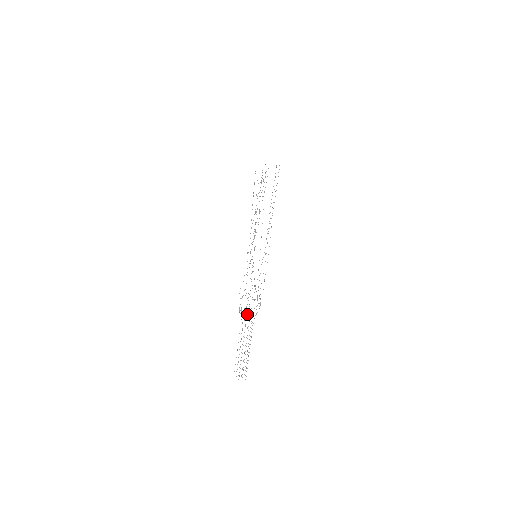
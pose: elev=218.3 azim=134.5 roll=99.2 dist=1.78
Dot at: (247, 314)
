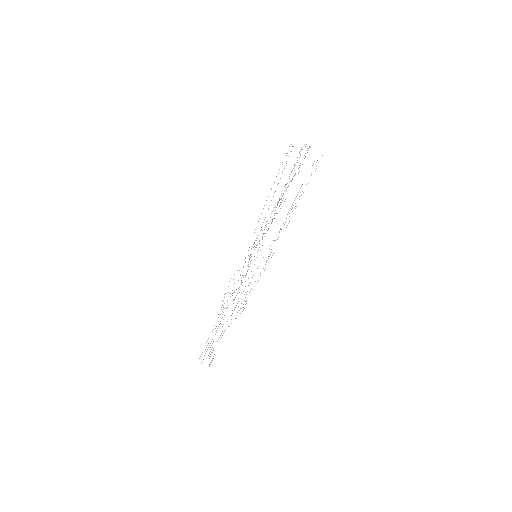
Dot at: occluded
